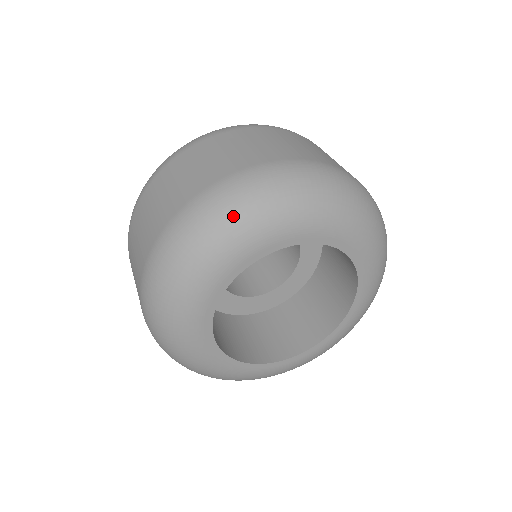
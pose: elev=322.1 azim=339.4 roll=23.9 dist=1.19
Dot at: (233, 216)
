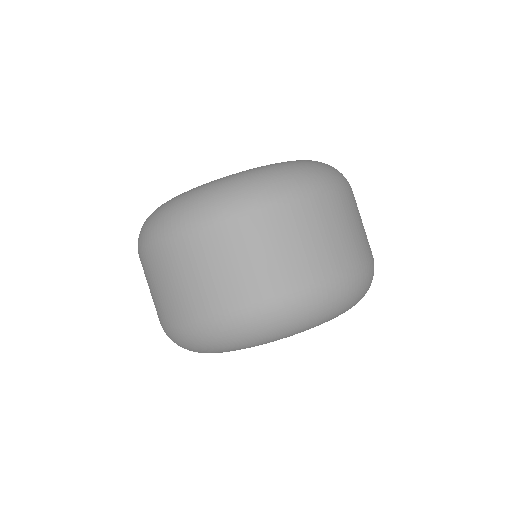
Dot at: occluded
